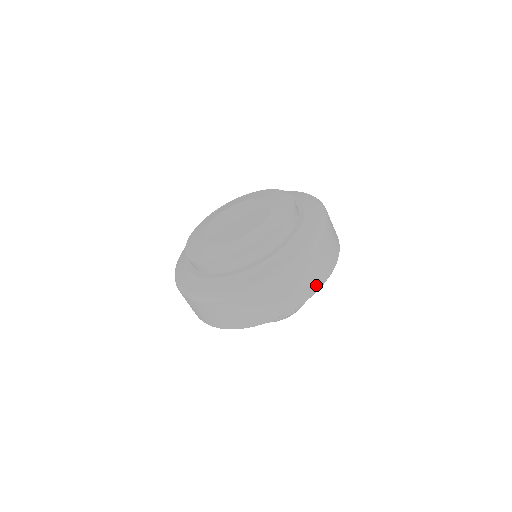
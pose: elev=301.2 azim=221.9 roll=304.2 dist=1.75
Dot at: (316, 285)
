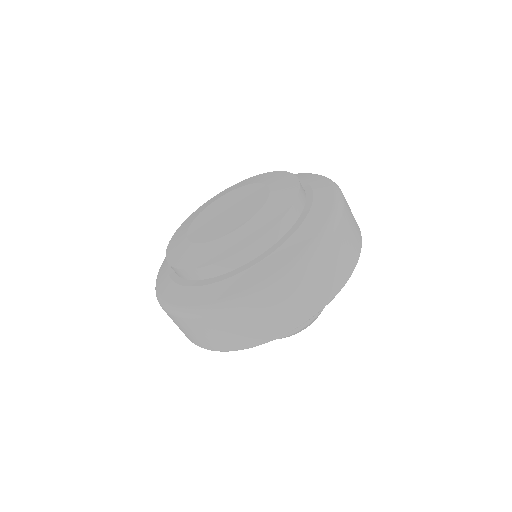
Dot at: occluded
